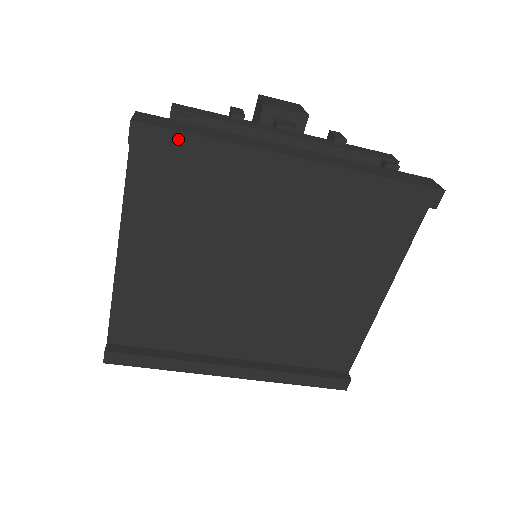
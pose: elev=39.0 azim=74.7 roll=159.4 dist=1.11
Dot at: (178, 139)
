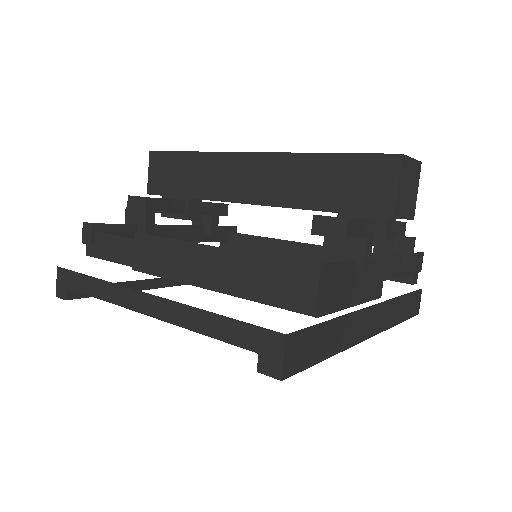
Dot at: occluded
